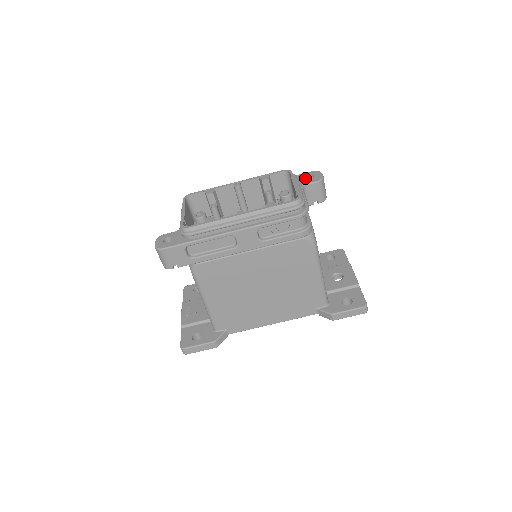
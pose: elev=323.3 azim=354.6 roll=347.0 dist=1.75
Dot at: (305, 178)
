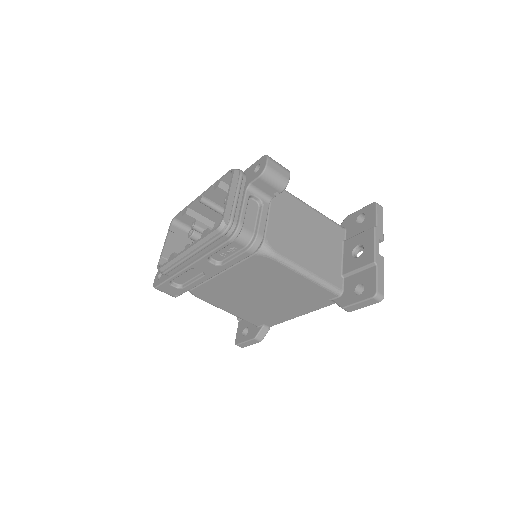
Dot at: (253, 172)
